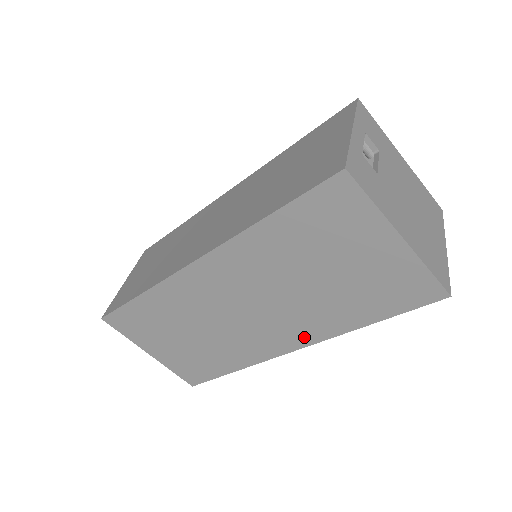
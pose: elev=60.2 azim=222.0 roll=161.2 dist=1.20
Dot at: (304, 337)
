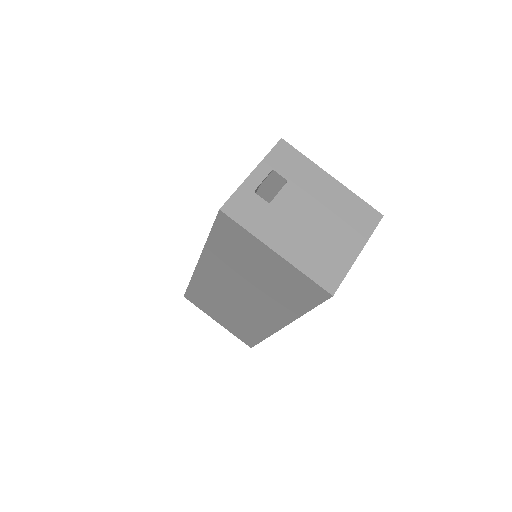
Dot at: (279, 319)
